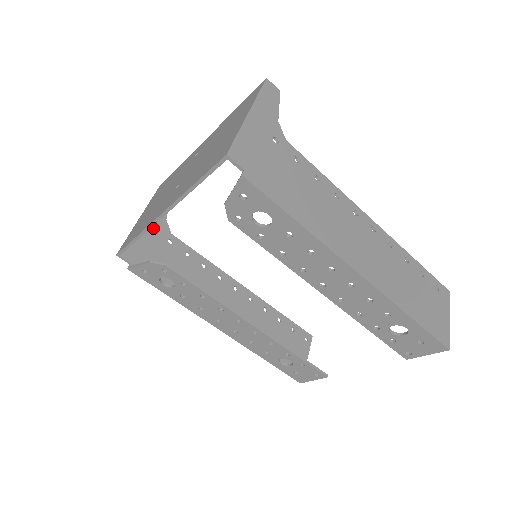
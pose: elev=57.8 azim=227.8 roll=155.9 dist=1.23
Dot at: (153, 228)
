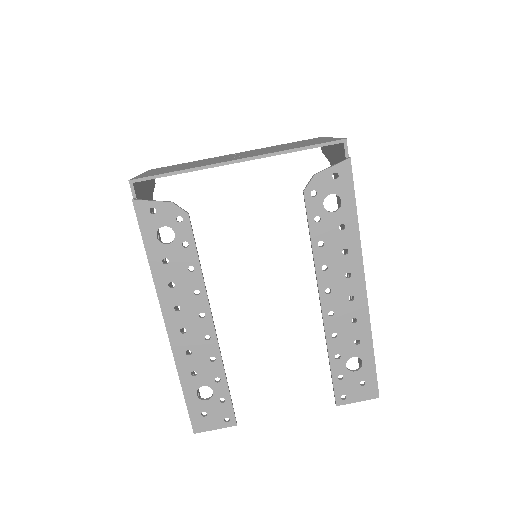
Dot at: (147, 191)
